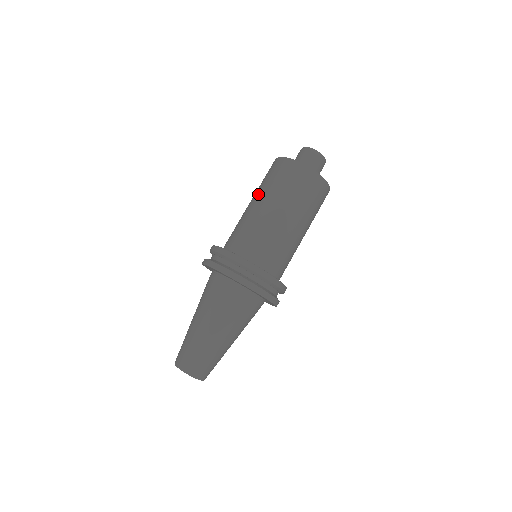
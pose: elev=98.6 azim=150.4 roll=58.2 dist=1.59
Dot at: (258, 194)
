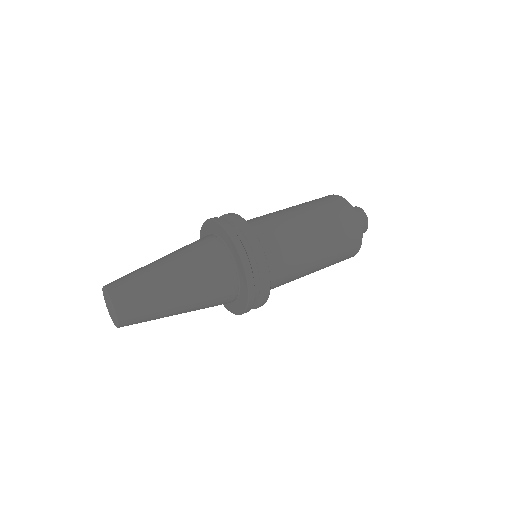
Dot at: (292, 206)
